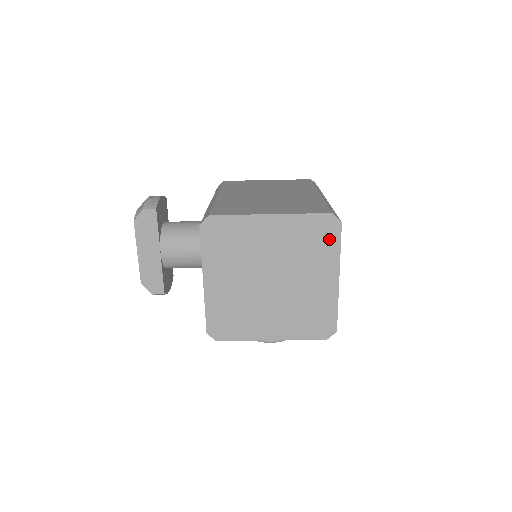
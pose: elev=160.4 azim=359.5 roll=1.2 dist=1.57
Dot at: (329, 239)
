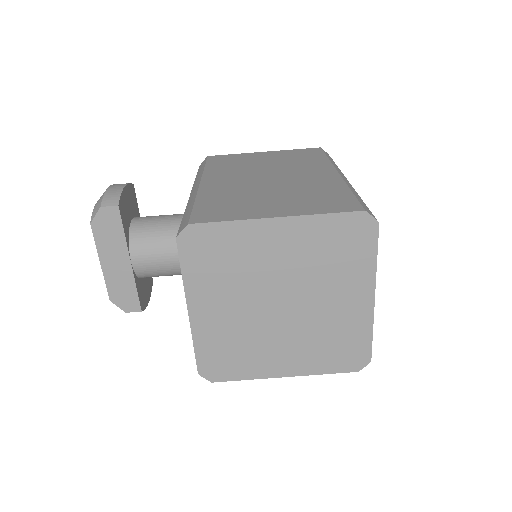
Dot at: (361, 246)
